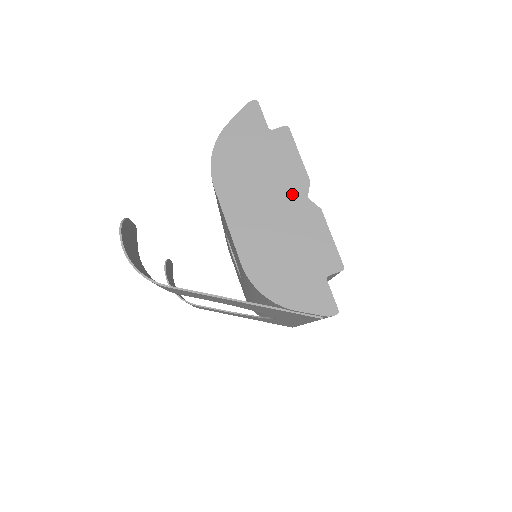
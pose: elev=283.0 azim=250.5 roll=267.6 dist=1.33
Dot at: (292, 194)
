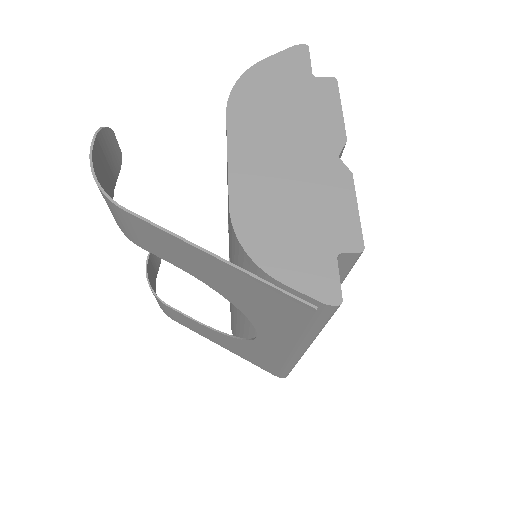
Dot at: (320, 147)
